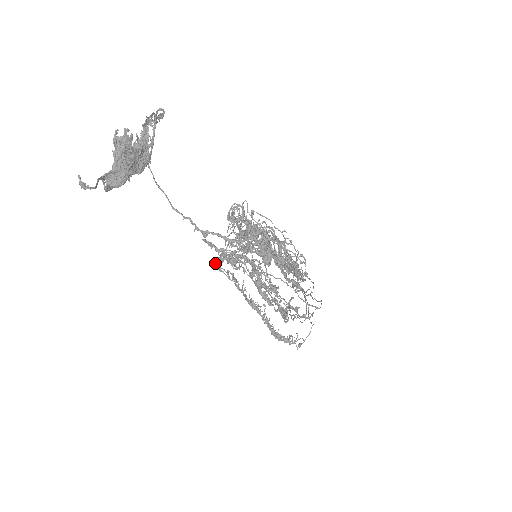
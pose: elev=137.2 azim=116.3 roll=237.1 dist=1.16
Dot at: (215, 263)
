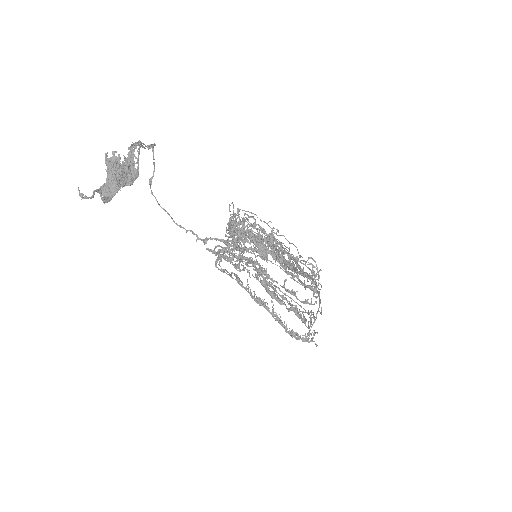
Dot at: (216, 264)
